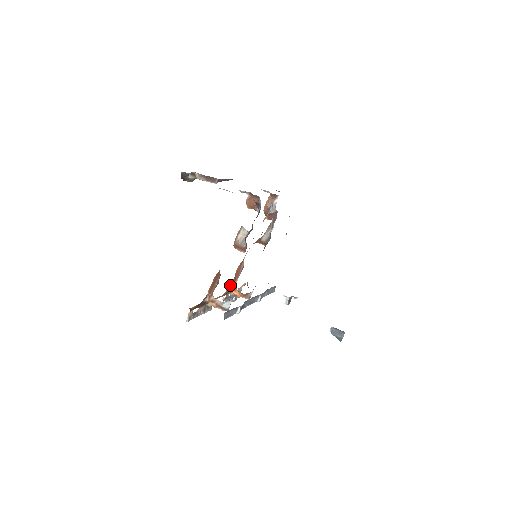
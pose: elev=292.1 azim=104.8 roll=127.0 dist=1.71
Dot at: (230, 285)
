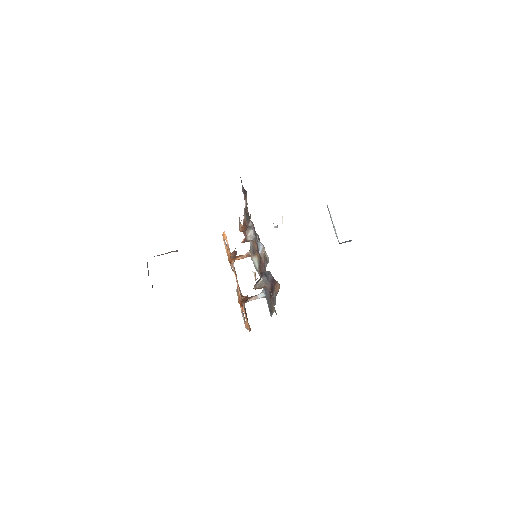
Dot at: (231, 263)
